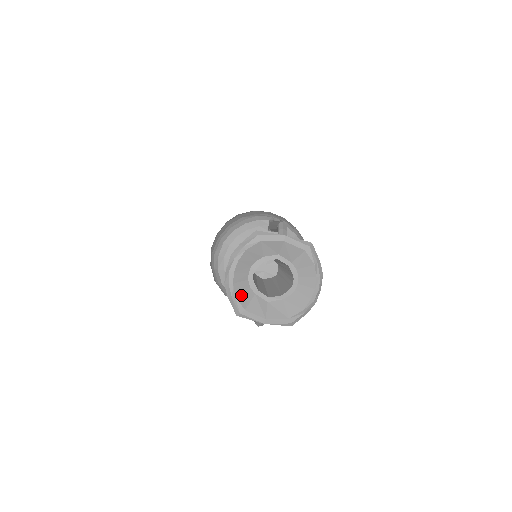
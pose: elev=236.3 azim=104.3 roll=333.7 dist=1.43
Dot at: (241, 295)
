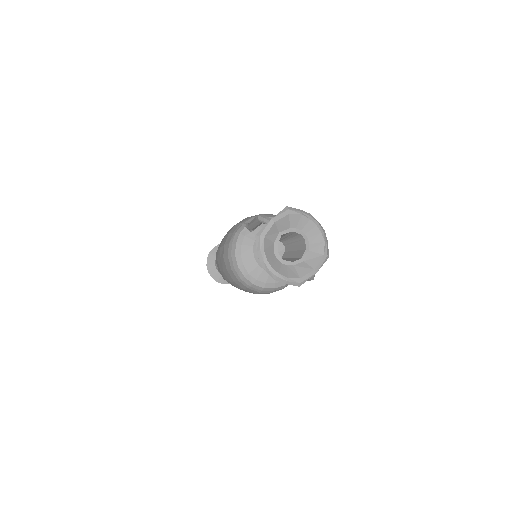
Dot at: (289, 274)
